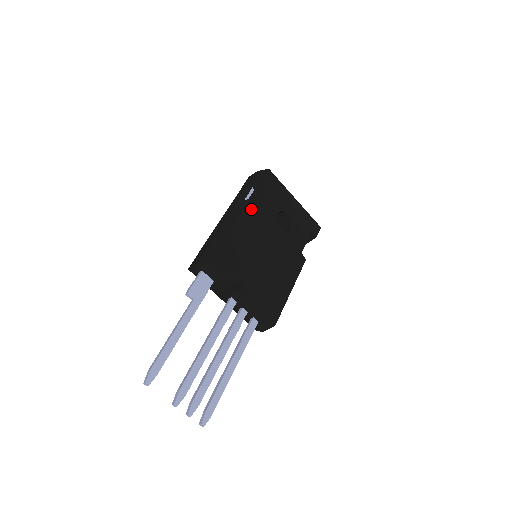
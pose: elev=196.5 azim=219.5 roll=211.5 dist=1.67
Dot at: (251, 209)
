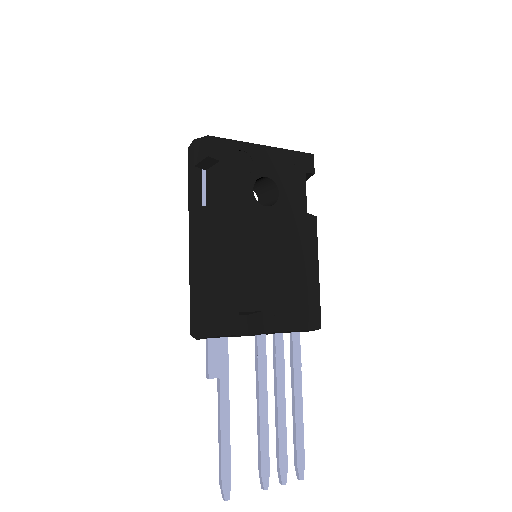
Dot at: (219, 217)
